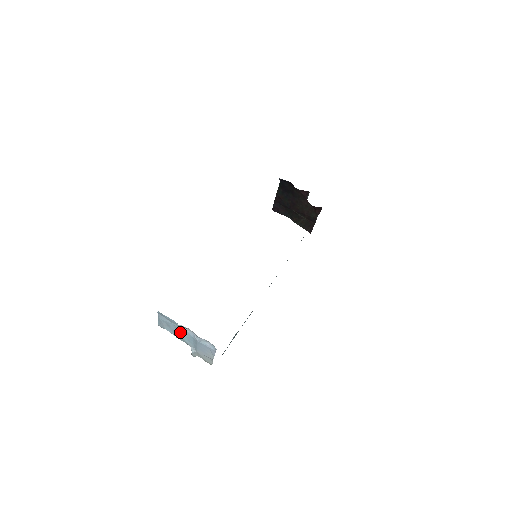
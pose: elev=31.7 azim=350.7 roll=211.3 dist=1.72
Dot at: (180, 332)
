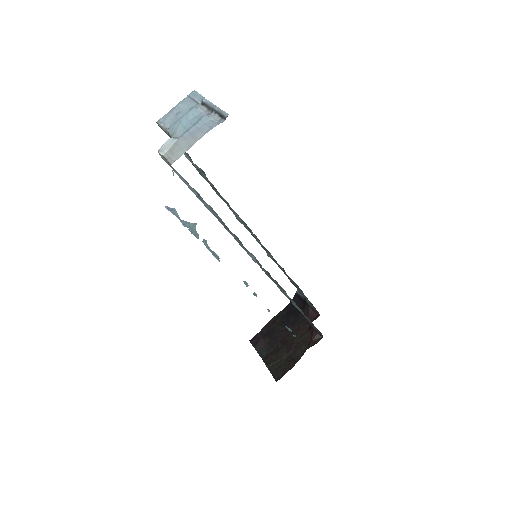
Dot at: (190, 113)
